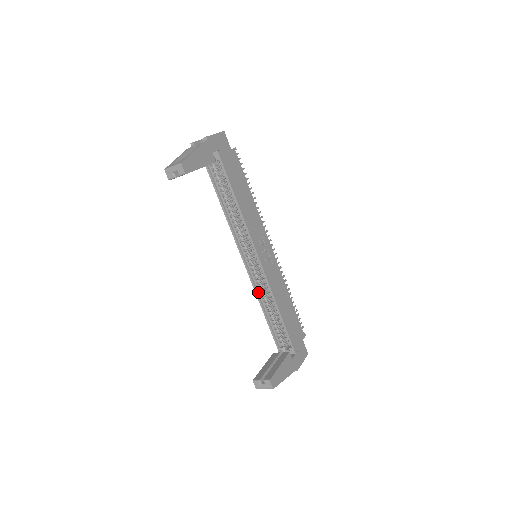
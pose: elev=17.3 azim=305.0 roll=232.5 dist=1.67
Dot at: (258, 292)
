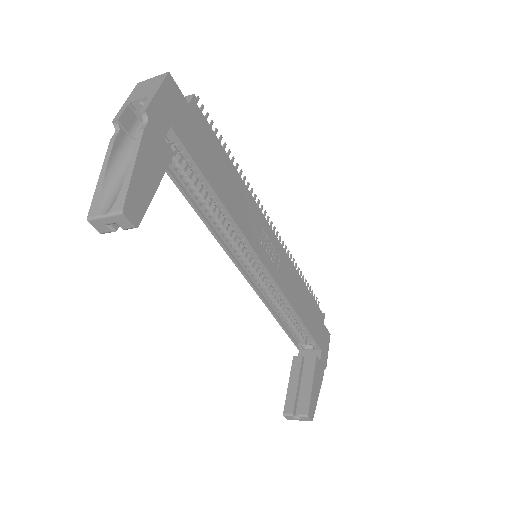
Dot at: (265, 298)
